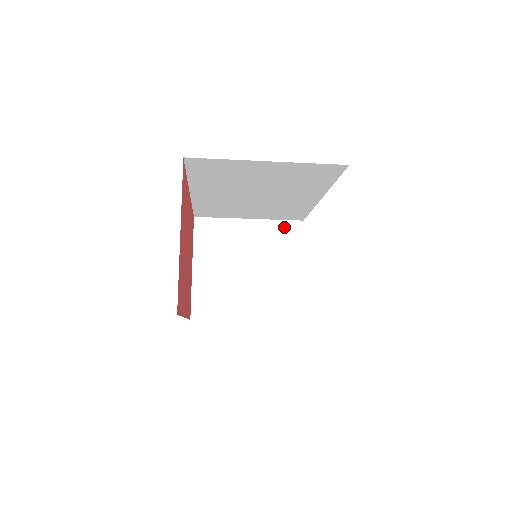
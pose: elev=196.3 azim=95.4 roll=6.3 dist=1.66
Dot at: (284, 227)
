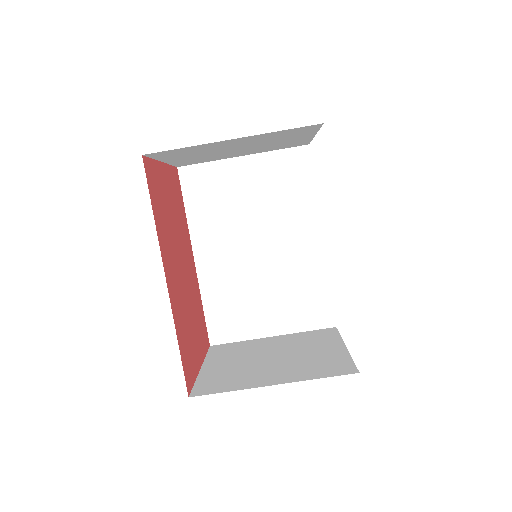
Dot at: (314, 333)
